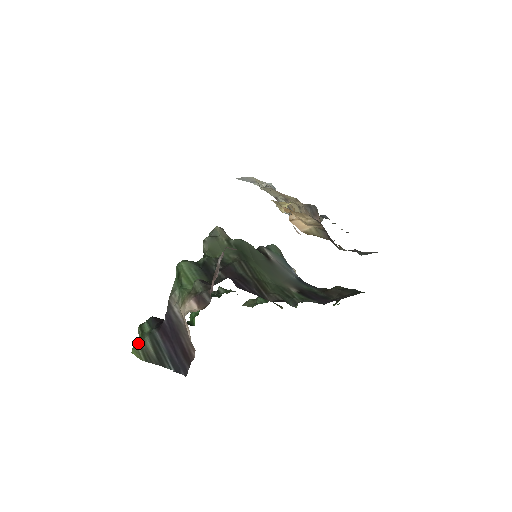
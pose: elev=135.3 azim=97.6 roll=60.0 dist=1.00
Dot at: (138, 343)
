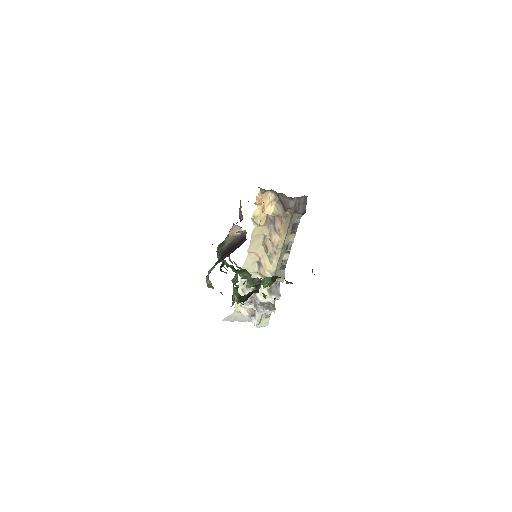
Dot at: (210, 269)
